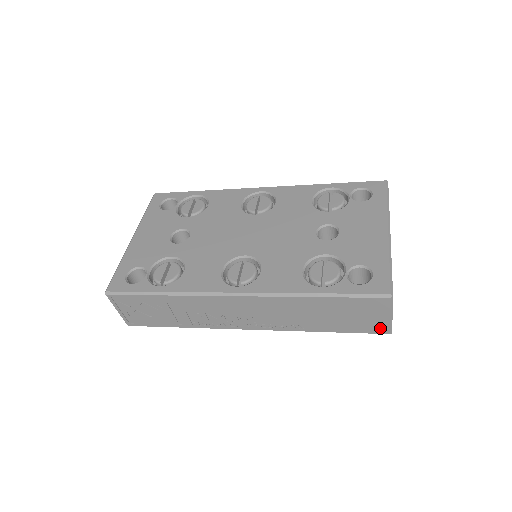
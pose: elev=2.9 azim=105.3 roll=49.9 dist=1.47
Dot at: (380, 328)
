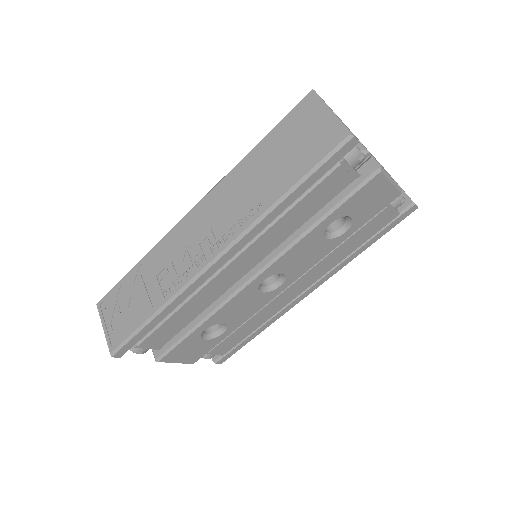
Dot at: (332, 136)
